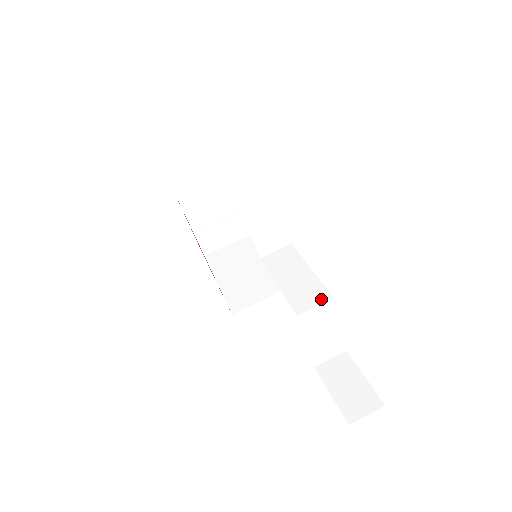
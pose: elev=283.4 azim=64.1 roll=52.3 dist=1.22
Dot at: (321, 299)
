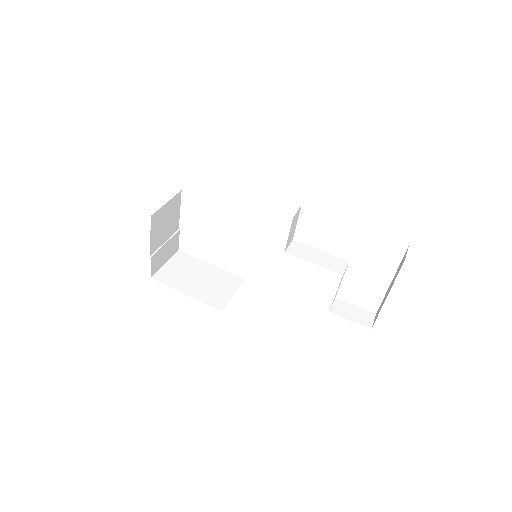
Dot at: (344, 264)
